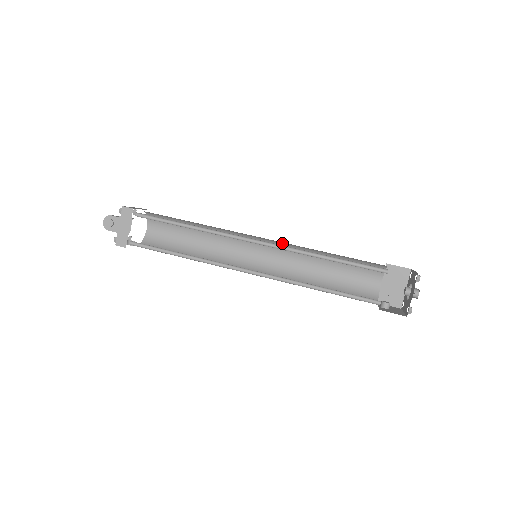
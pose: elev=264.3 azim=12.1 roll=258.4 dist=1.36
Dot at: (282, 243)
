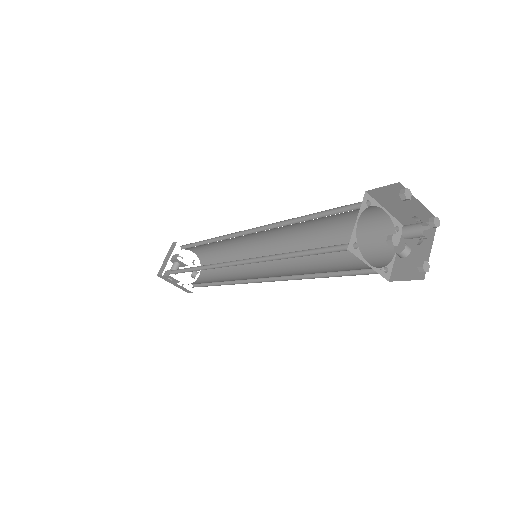
Dot at: occluded
